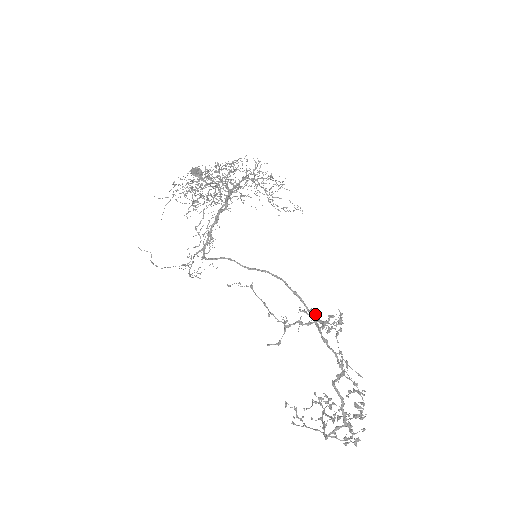
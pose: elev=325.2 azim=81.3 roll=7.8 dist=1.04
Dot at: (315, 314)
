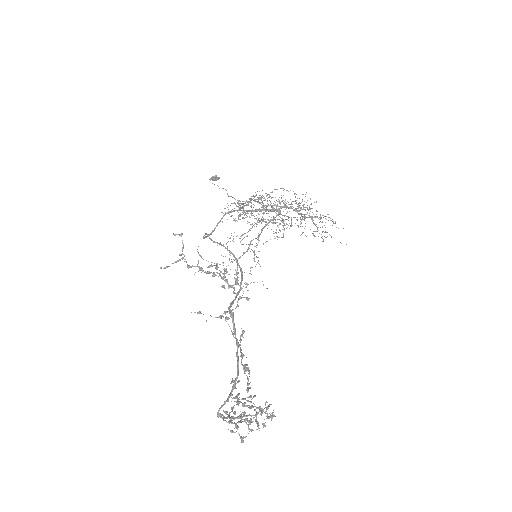
Dot at: occluded
